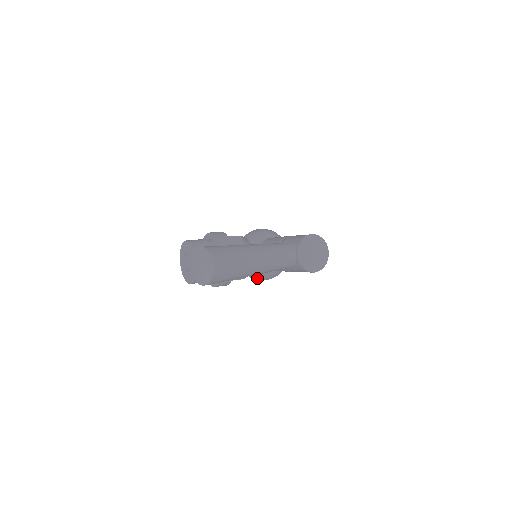
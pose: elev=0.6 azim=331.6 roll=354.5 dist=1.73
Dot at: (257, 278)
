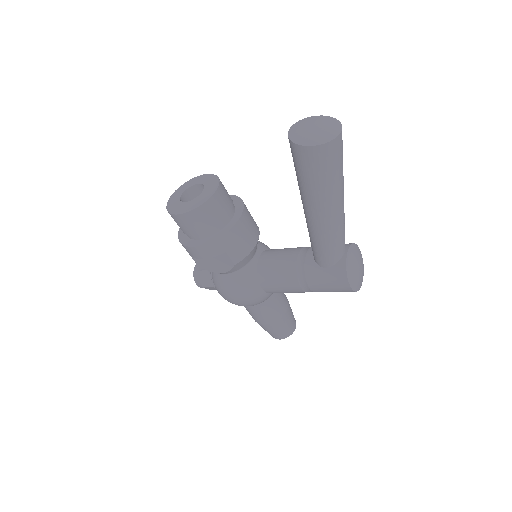
Dot at: (235, 285)
